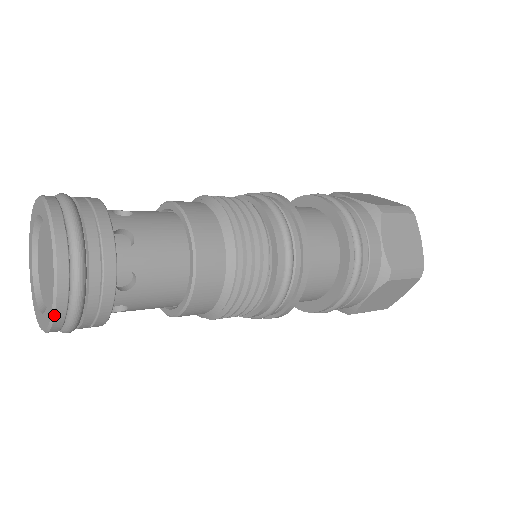
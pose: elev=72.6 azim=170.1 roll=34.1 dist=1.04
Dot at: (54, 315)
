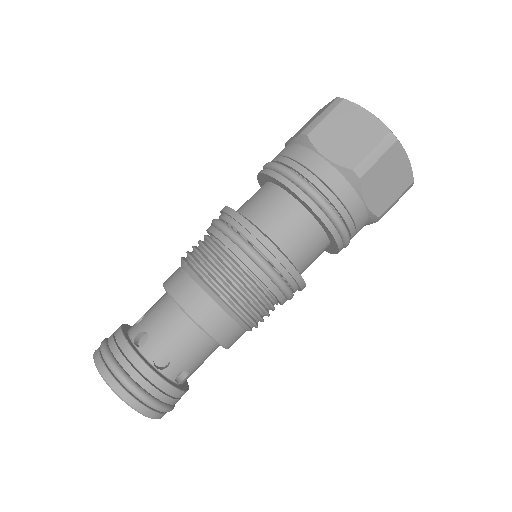
Dot at: (140, 412)
